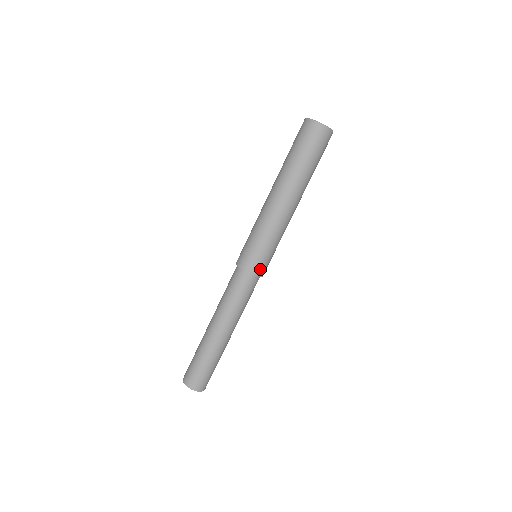
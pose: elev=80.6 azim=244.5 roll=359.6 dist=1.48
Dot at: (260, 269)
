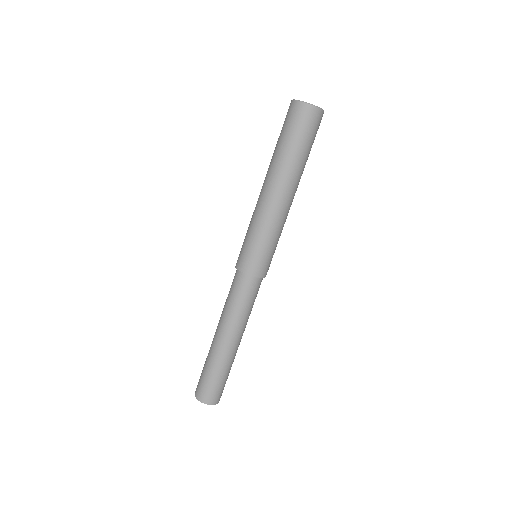
Dot at: (260, 270)
